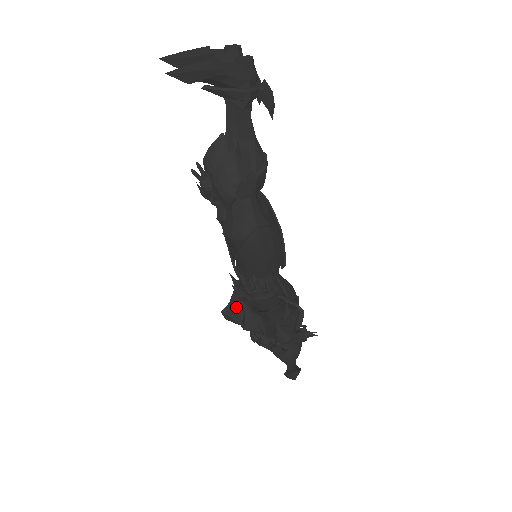
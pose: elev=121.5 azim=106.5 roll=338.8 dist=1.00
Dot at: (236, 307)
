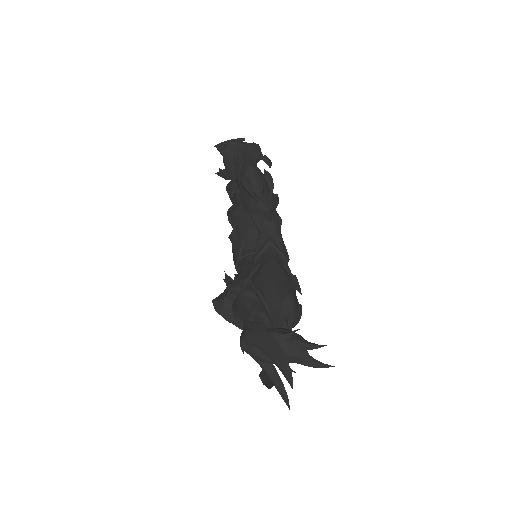
Dot at: occluded
